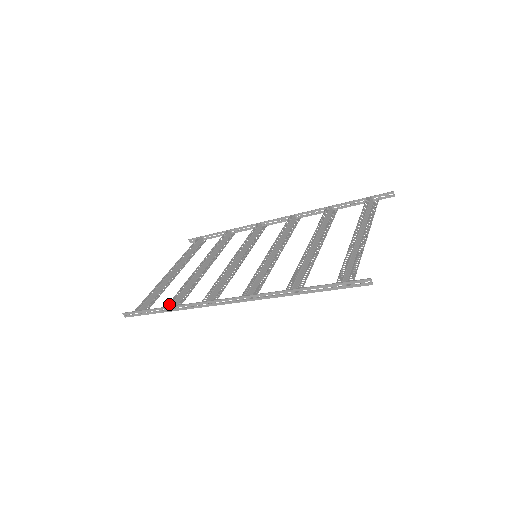
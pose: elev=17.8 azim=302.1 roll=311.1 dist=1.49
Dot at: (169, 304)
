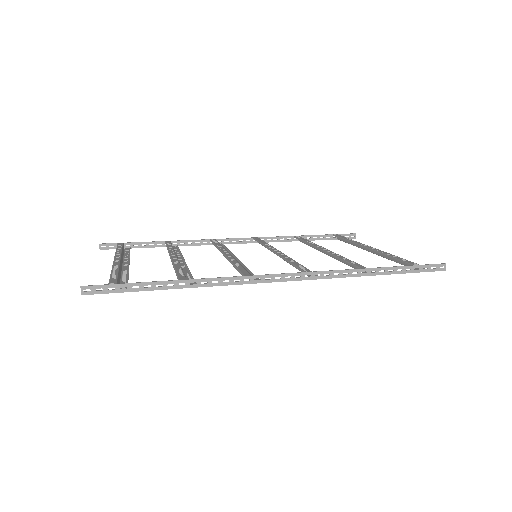
Dot at: (182, 278)
